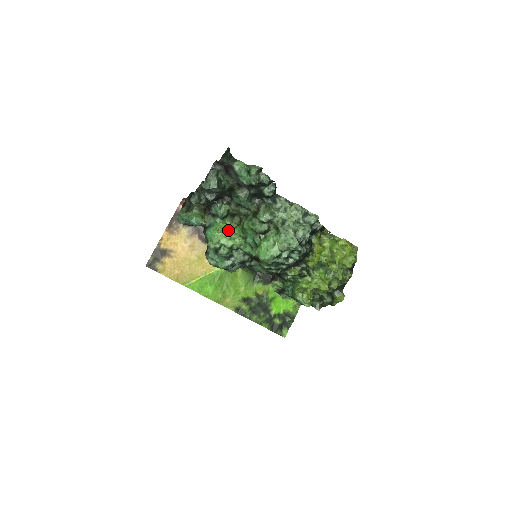
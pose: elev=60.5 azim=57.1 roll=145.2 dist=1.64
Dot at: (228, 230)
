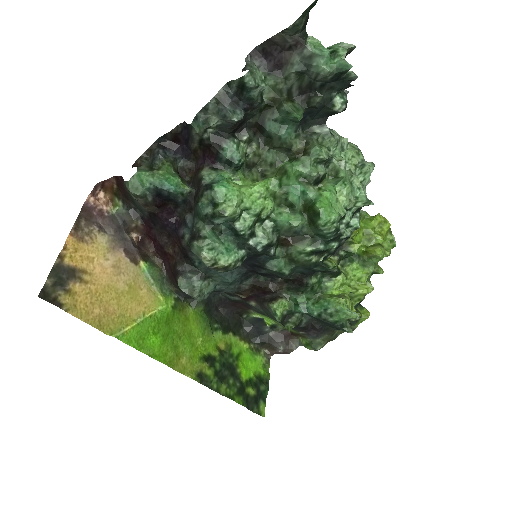
Dot at: (253, 184)
